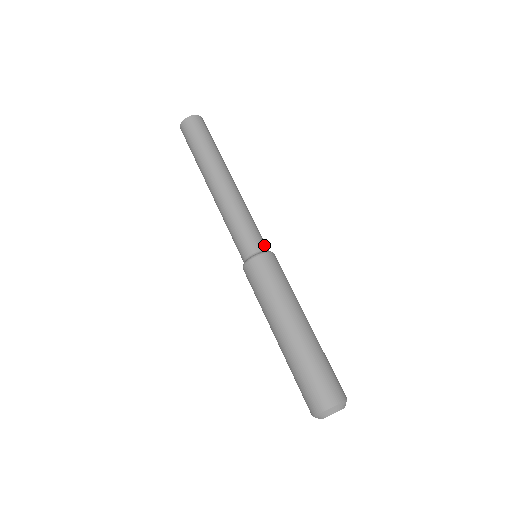
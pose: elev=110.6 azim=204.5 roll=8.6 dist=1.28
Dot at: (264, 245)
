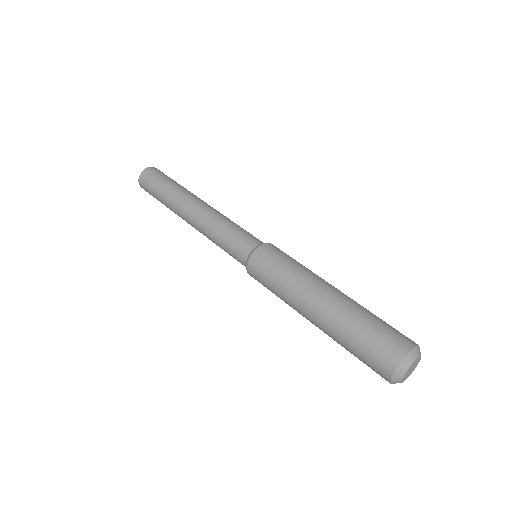
Dot at: (259, 241)
